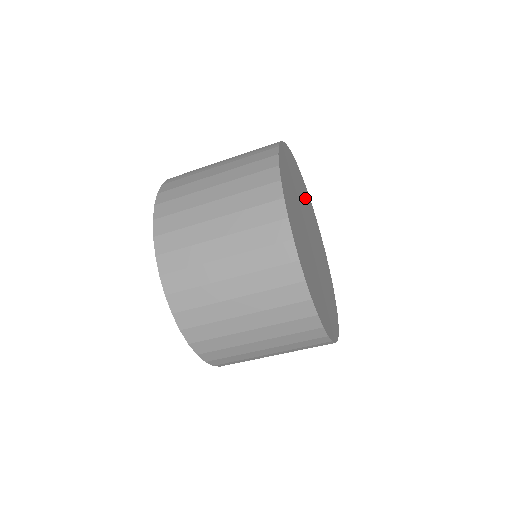
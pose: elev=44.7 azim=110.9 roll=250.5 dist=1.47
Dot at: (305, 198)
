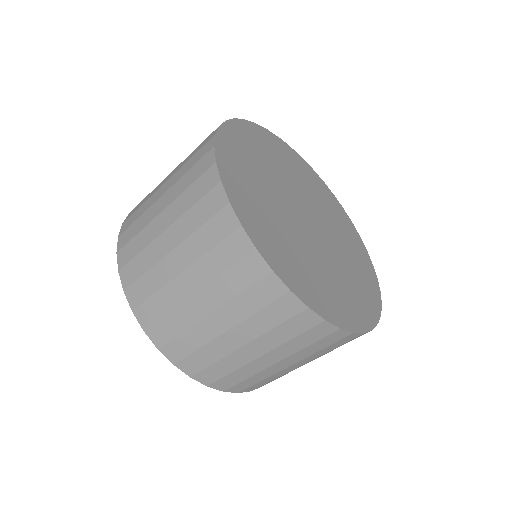
Dot at: (340, 225)
